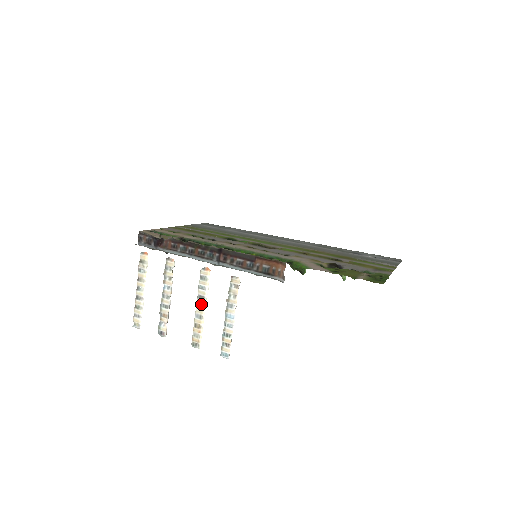
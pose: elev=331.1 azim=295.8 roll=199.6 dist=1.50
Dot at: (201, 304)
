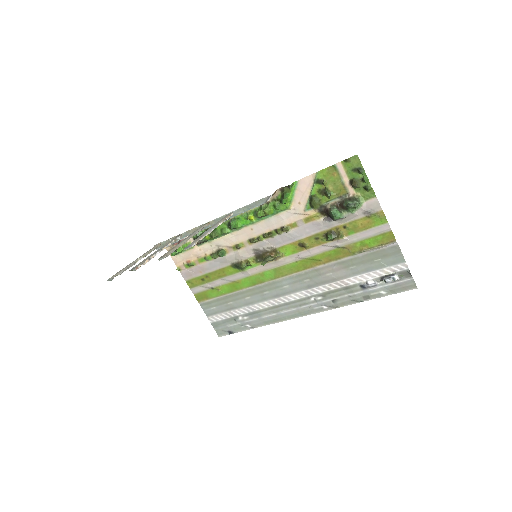
Dot at: (188, 237)
